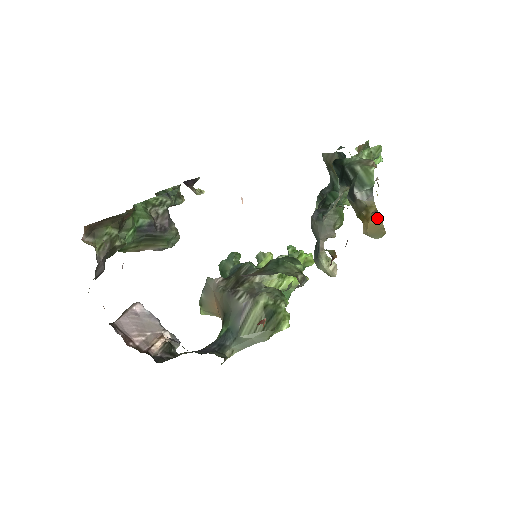
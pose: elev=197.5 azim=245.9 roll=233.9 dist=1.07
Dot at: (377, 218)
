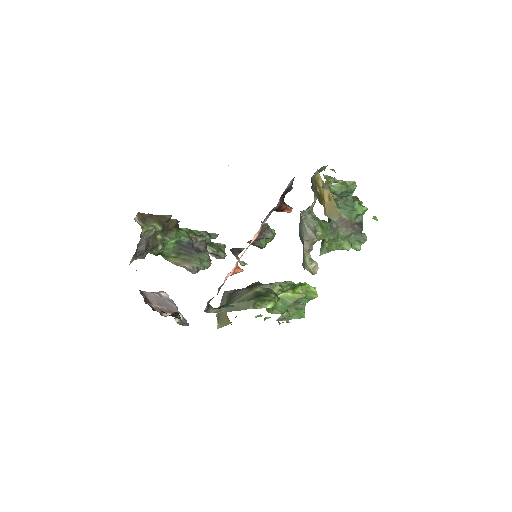
Dot at: (328, 194)
